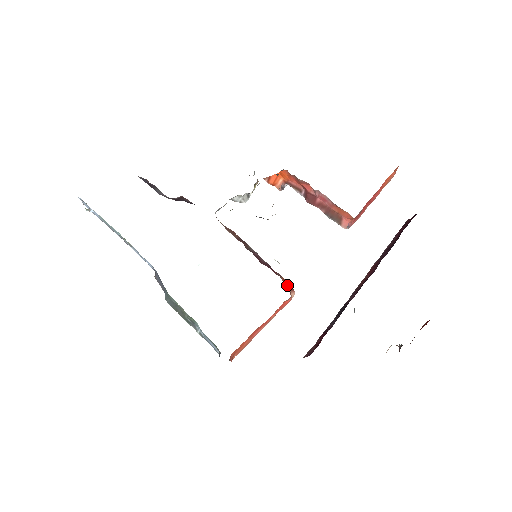
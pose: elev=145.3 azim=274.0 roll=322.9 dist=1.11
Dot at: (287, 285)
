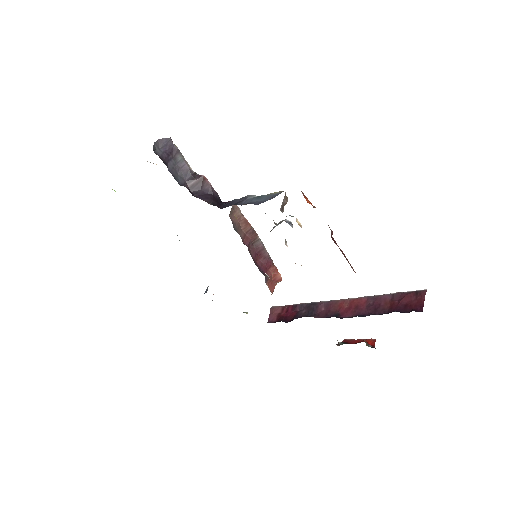
Dot at: (276, 278)
